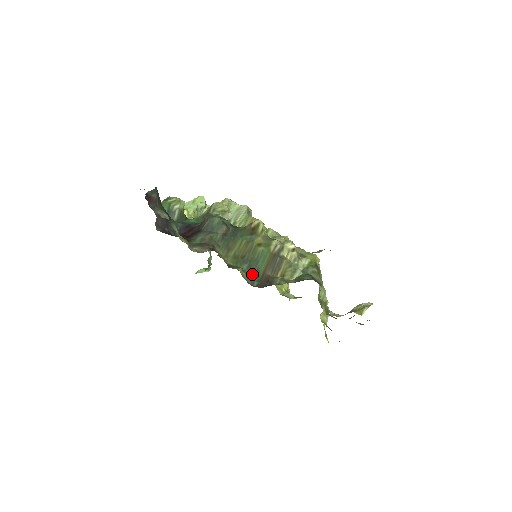
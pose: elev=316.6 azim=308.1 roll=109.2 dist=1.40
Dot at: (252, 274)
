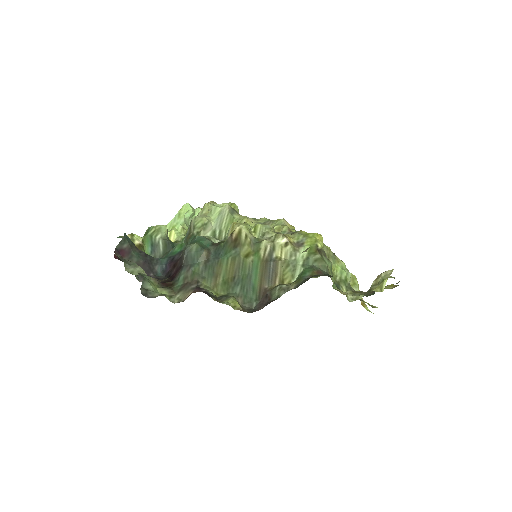
Dot at: (248, 295)
